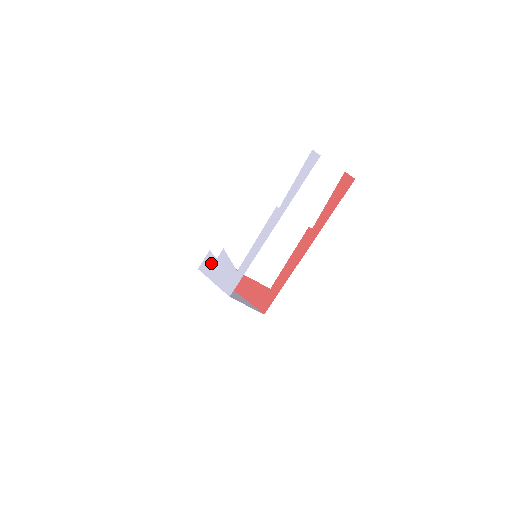
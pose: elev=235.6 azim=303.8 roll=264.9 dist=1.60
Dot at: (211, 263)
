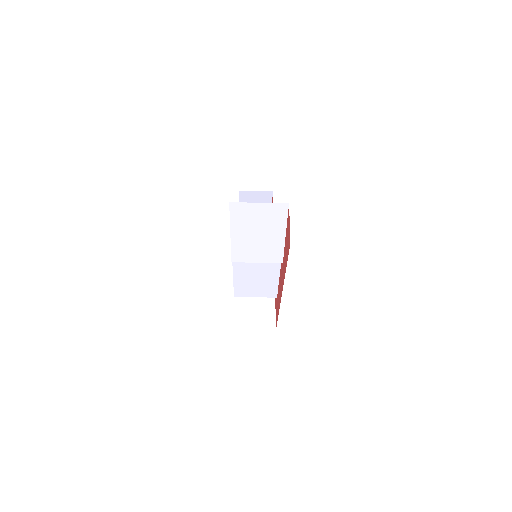
Dot at: occluded
